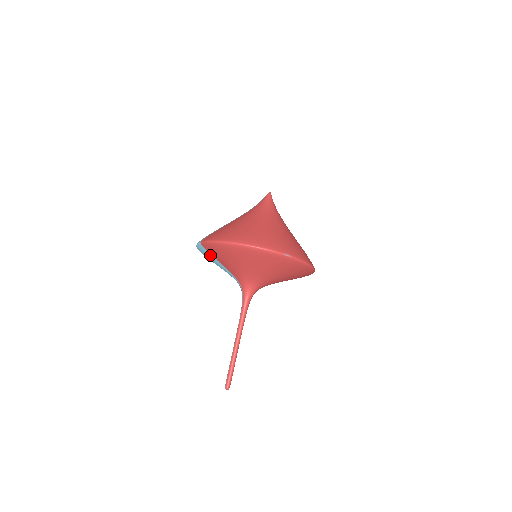
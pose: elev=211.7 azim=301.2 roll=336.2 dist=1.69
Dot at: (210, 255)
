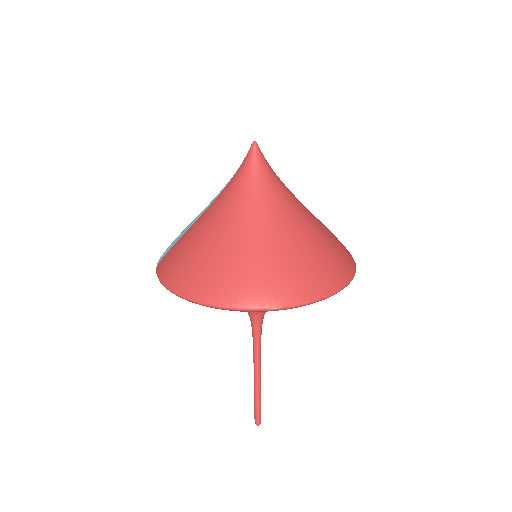
Dot at: occluded
